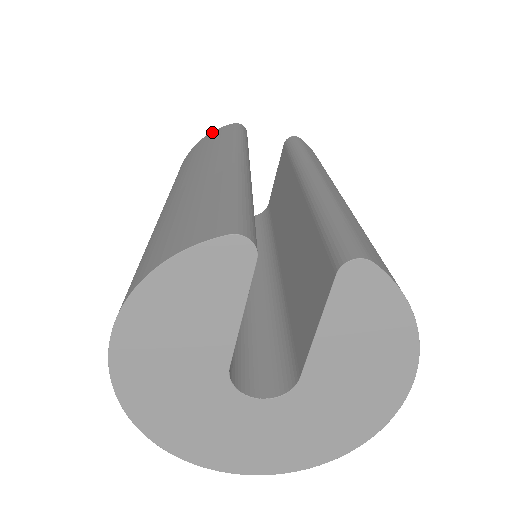
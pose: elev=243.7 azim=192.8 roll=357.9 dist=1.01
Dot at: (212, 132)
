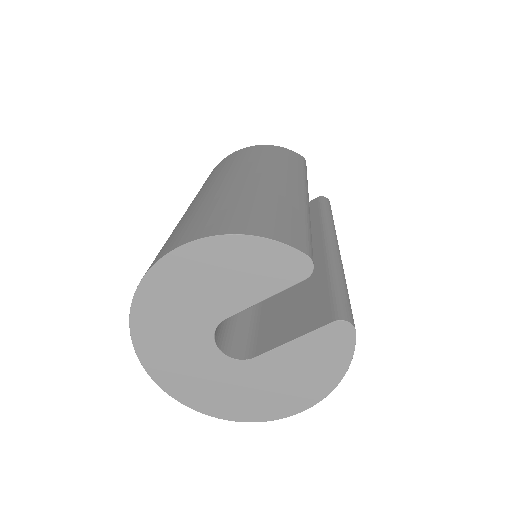
Dot at: (285, 148)
